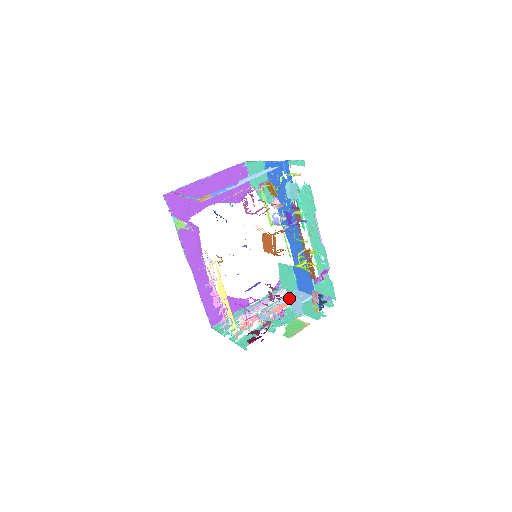
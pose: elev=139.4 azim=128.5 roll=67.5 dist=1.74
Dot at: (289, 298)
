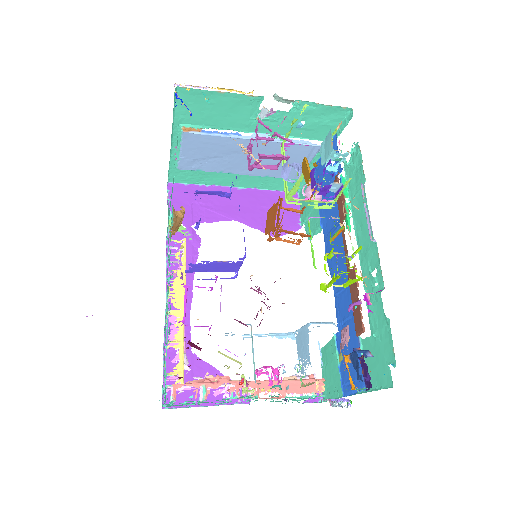
Dot at: (294, 335)
